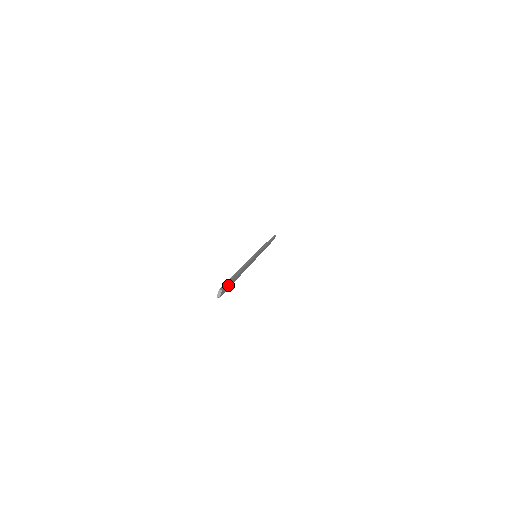
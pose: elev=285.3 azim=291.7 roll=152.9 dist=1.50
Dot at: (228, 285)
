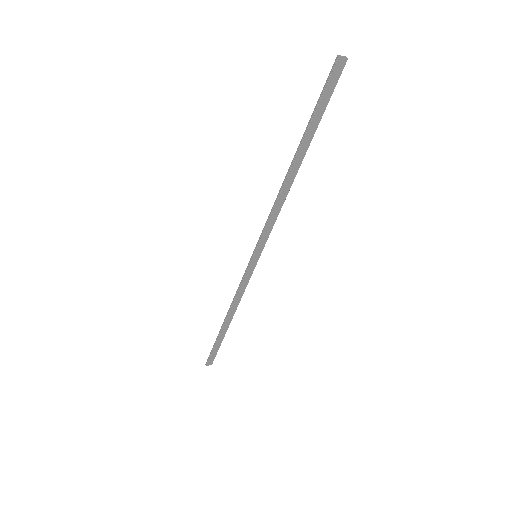
Dot at: (327, 98)
